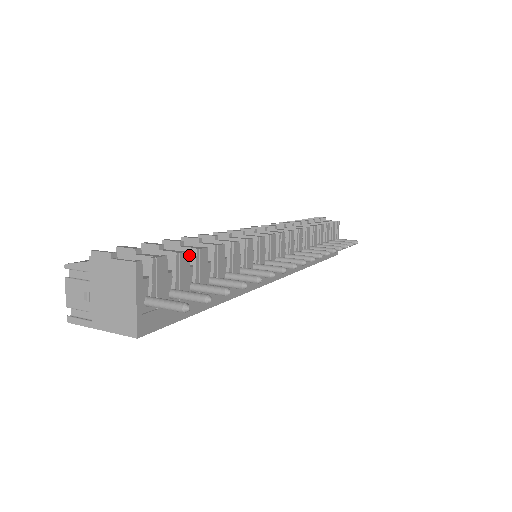
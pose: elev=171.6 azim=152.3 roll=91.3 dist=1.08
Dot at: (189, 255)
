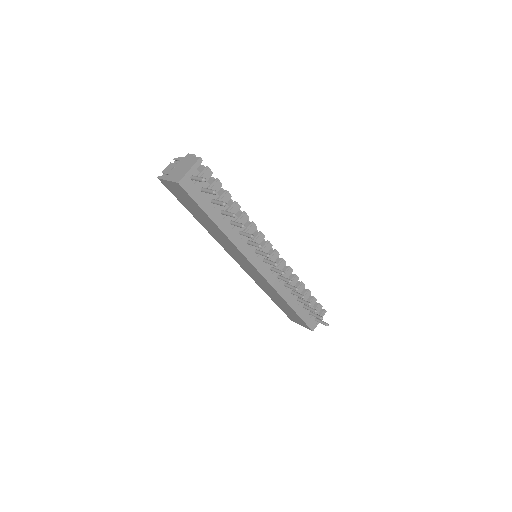
Dot at: occluded
